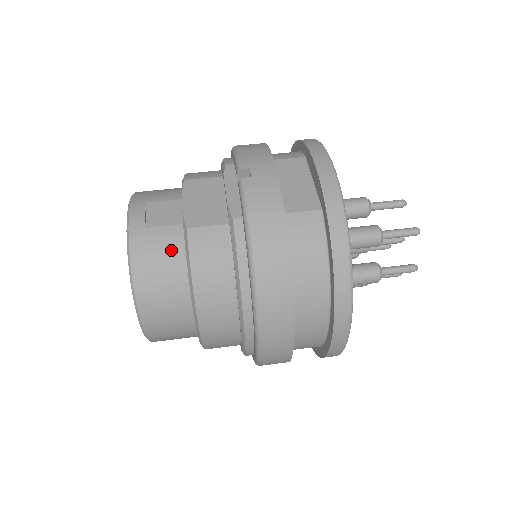
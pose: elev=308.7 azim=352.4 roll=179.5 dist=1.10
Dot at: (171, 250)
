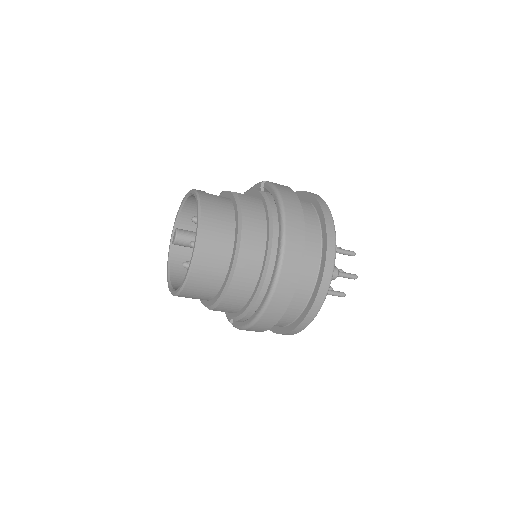
Dot at: (224, 203)
